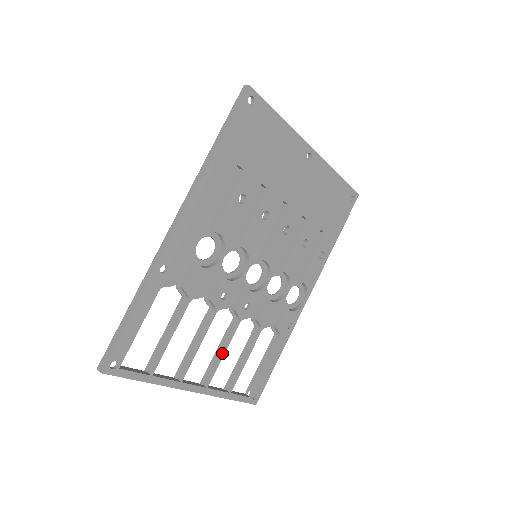
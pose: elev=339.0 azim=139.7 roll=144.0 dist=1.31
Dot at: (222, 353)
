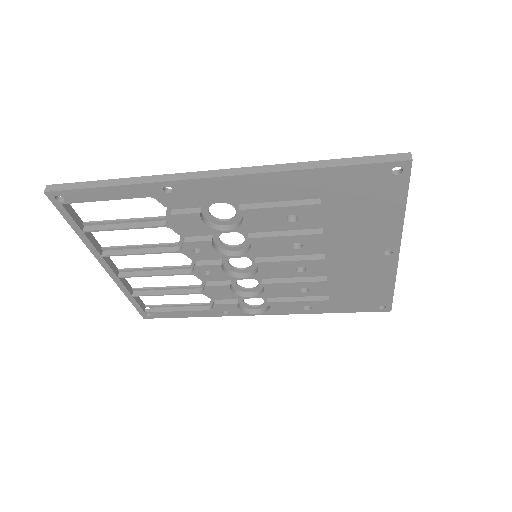
Dot at: (154, 274)
